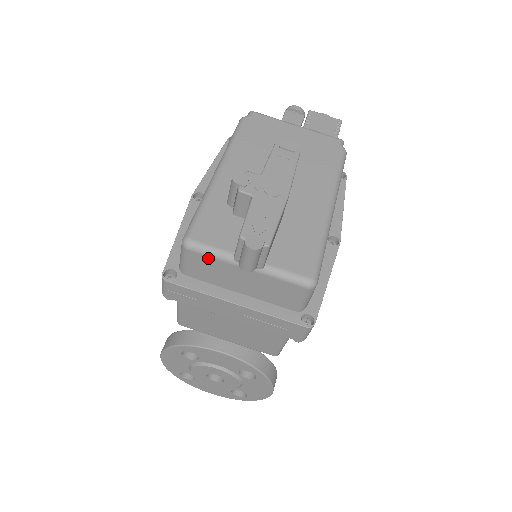
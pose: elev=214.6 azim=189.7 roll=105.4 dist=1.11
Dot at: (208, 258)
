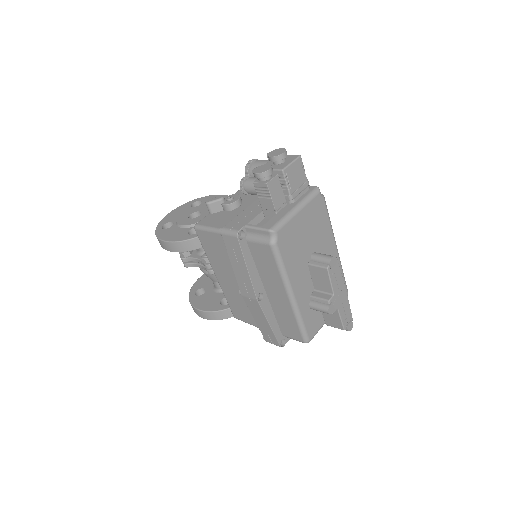
Dot at: occluded
